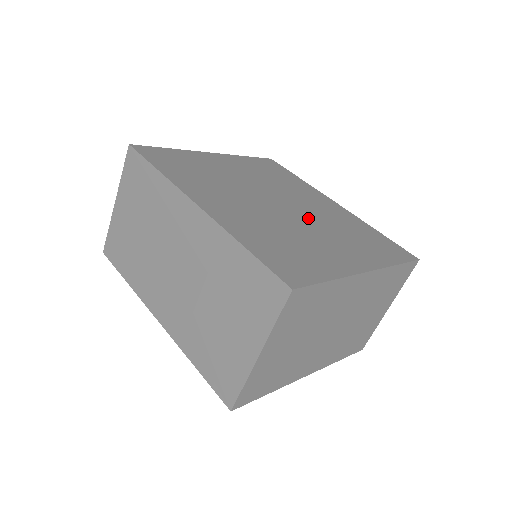
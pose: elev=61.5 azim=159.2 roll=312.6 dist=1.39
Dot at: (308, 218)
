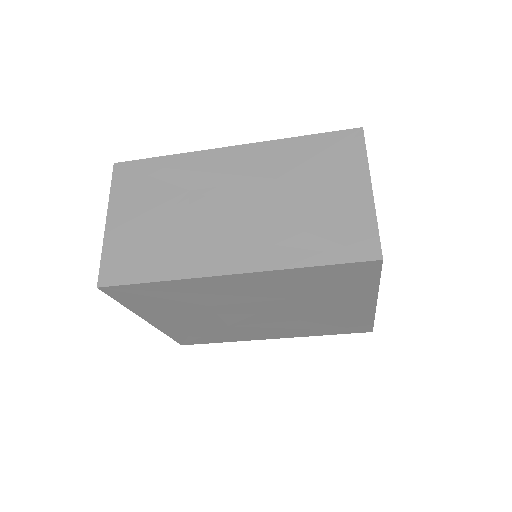
Dot at: occluded
